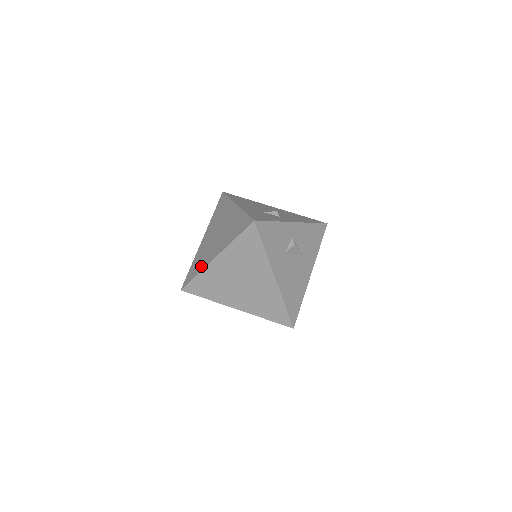
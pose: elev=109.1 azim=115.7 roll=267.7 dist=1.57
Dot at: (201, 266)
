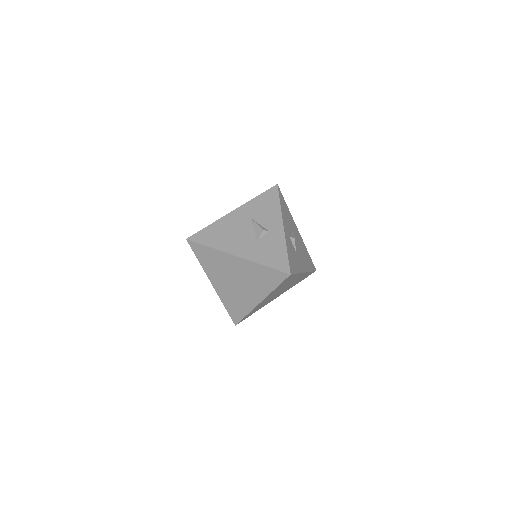
Dot at: (246, 308)
